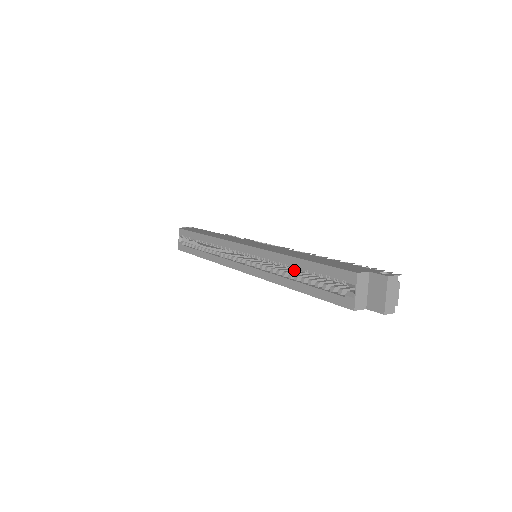
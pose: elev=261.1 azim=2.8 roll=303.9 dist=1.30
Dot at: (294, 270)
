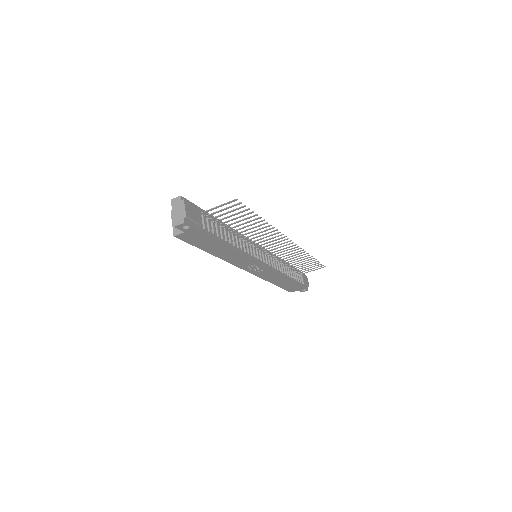
Dot at: occluded
